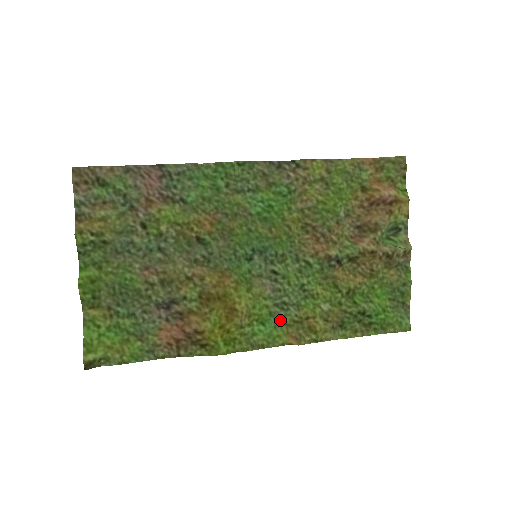
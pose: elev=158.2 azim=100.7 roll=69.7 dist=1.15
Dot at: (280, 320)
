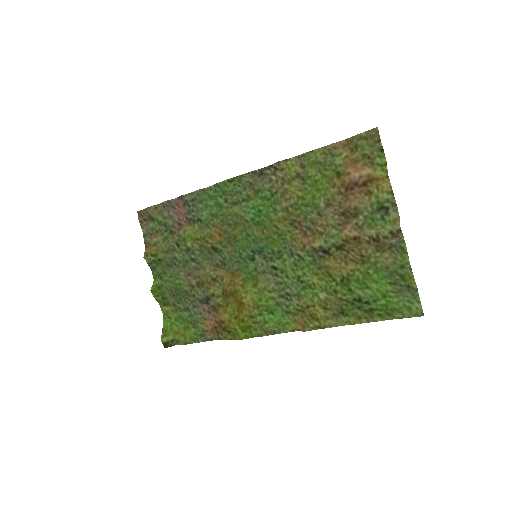
Dot at: (286, 309)
